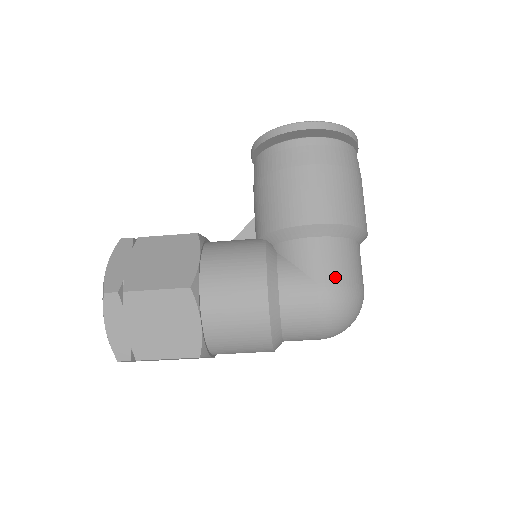
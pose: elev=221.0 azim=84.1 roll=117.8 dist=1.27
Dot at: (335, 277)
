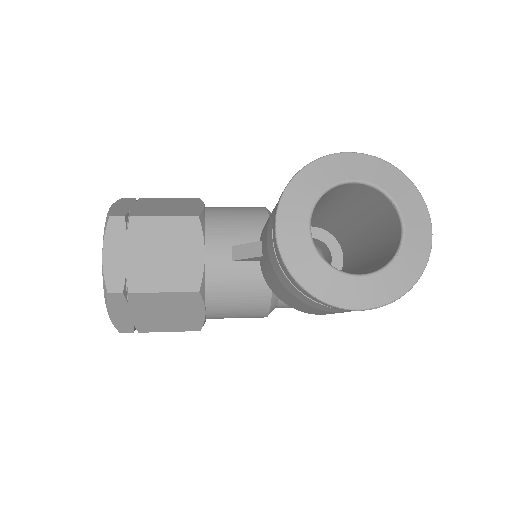
Dot at: occluded
